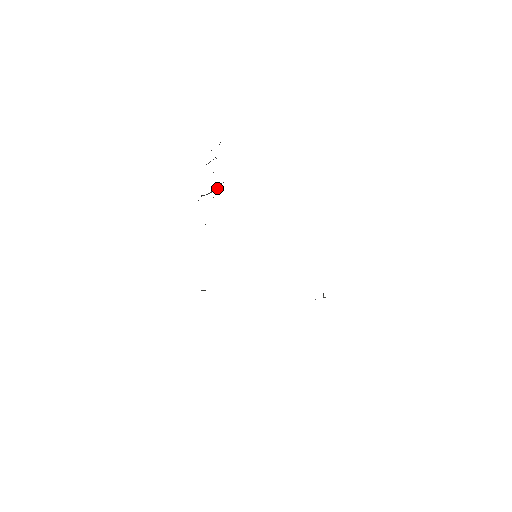
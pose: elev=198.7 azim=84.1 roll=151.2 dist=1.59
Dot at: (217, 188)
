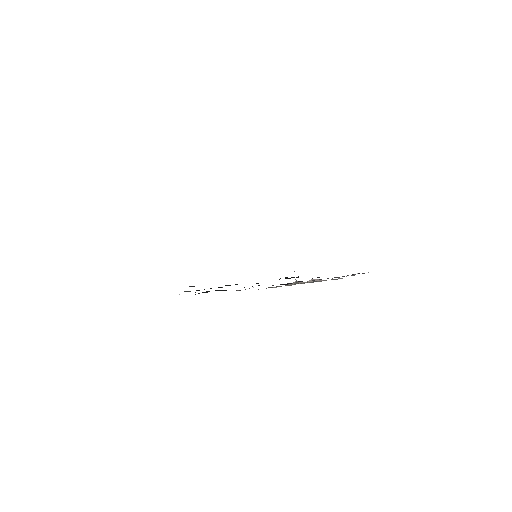
Dot at: occluded
